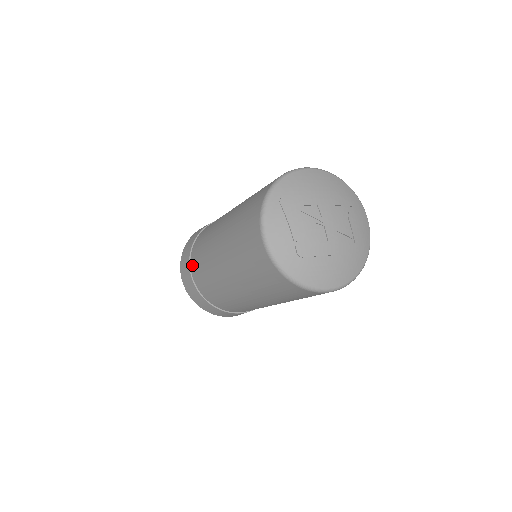
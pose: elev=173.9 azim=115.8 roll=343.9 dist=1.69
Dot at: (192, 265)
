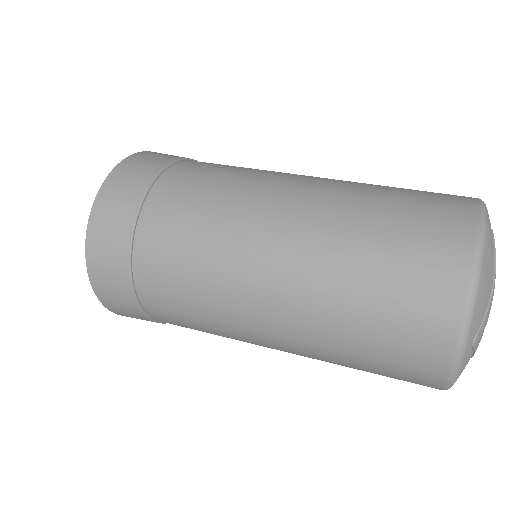
Dot at: (157, 317)
